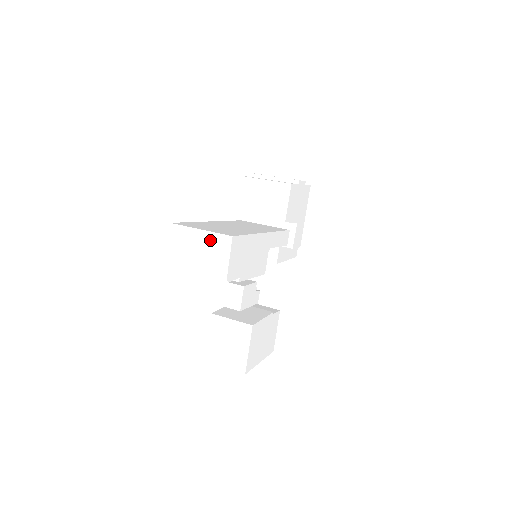
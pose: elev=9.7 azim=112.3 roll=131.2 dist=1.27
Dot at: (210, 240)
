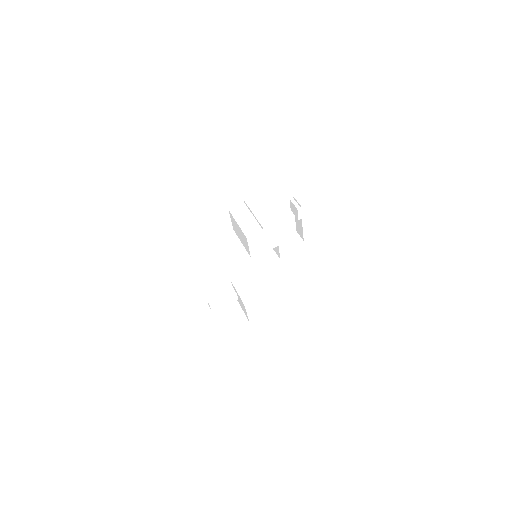
Dot at: occluded
